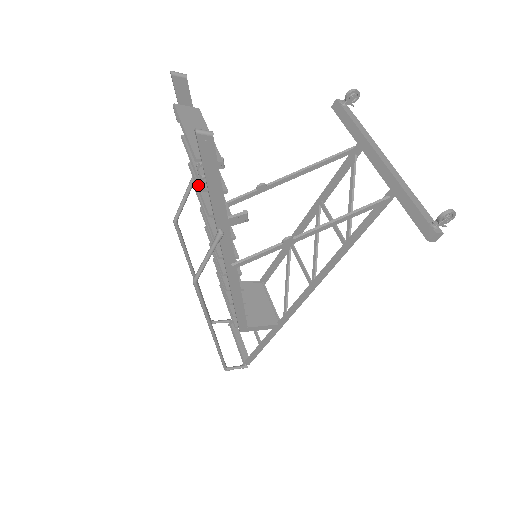
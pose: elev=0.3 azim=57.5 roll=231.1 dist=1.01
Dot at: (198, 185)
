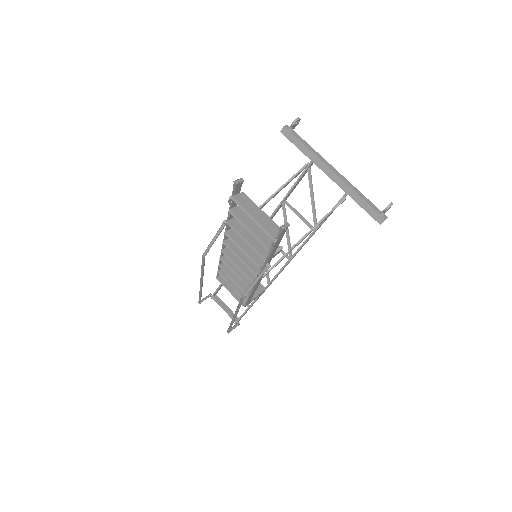
Dot at: (244, 238)
